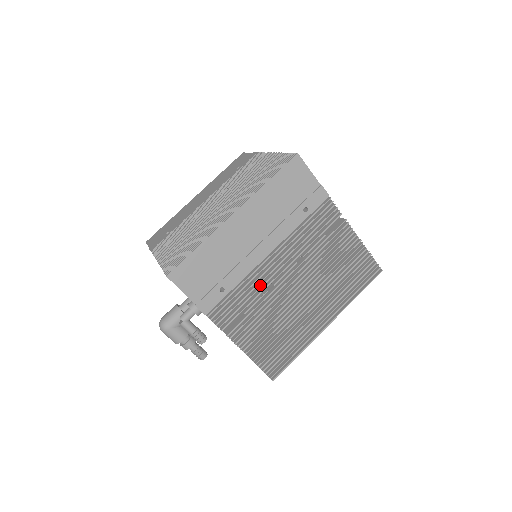
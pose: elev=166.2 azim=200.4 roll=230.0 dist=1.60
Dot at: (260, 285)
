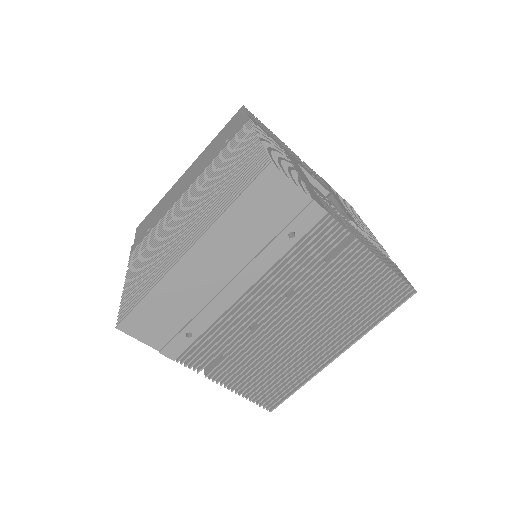
Dot at: (239, 324)
